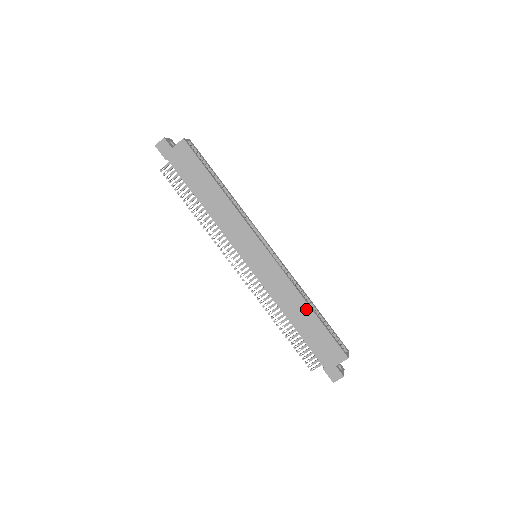
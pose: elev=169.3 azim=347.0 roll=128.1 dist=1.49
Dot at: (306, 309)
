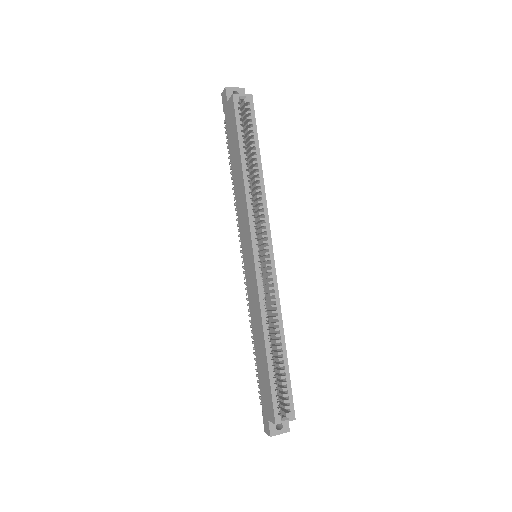
Dot at: (263, 343)
